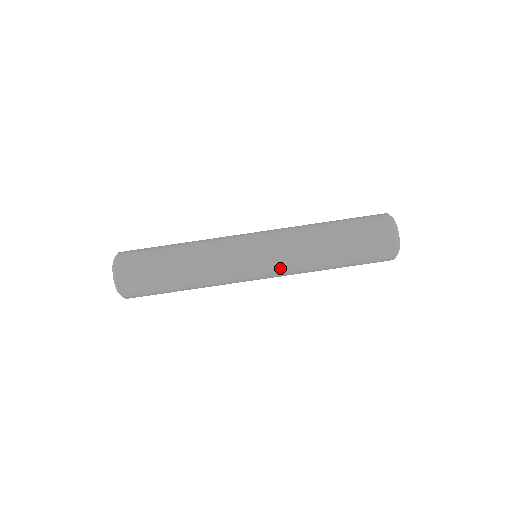
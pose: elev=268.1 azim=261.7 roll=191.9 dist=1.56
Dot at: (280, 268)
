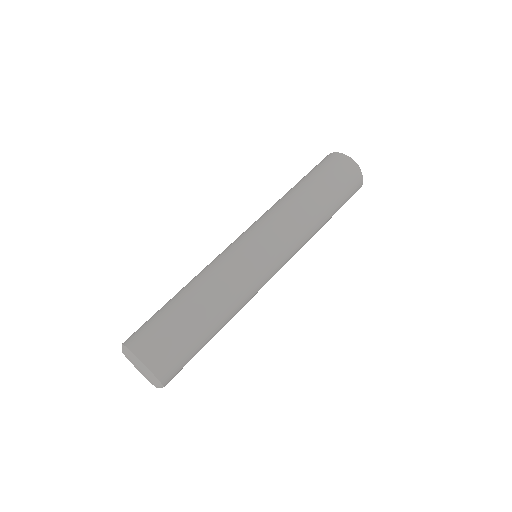
Dot at: (283, 237)
